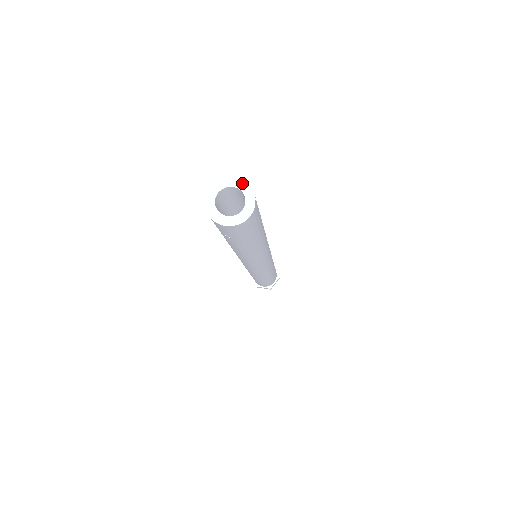
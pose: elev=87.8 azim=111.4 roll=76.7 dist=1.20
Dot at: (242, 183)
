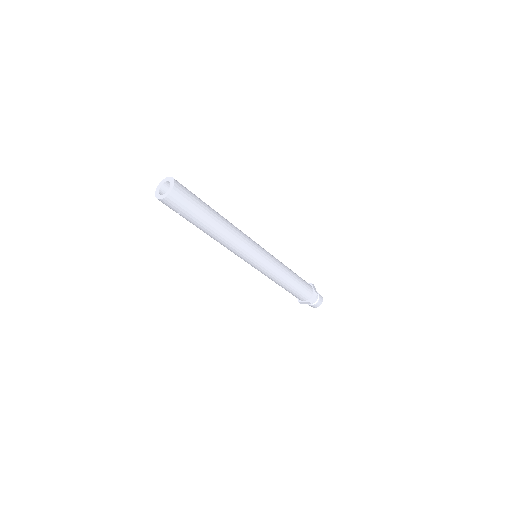
Dot at: (170, 178)
